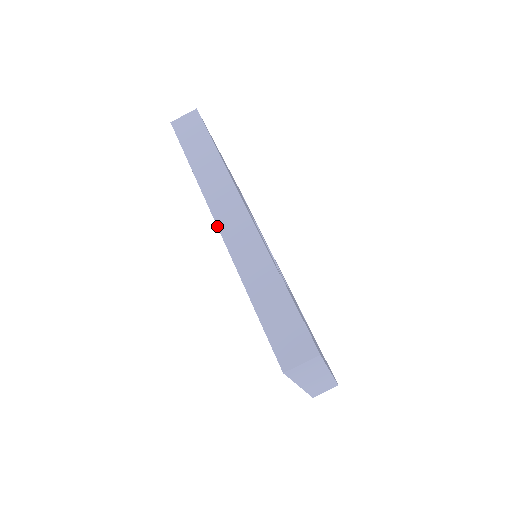
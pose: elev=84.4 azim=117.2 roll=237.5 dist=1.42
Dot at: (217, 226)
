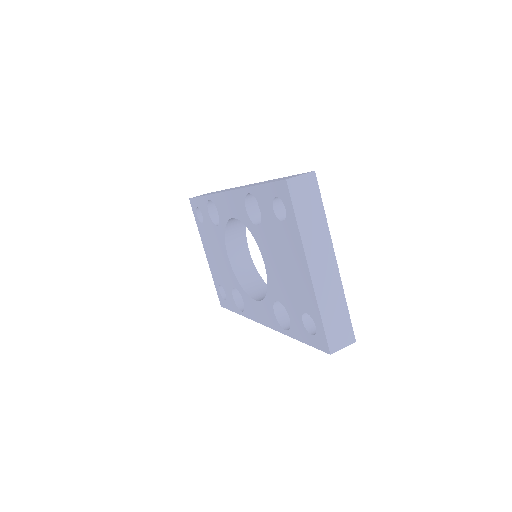
Dot at: (225, 191)
